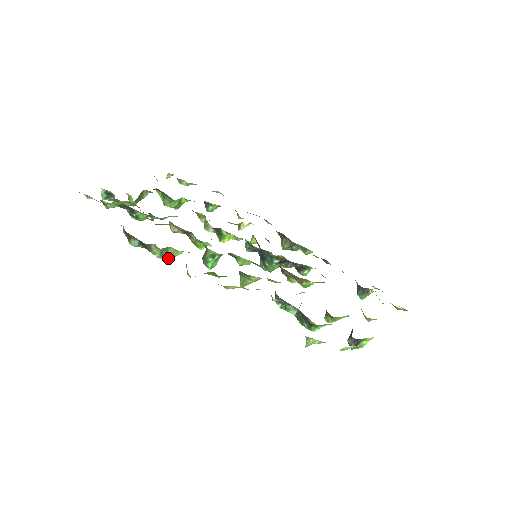
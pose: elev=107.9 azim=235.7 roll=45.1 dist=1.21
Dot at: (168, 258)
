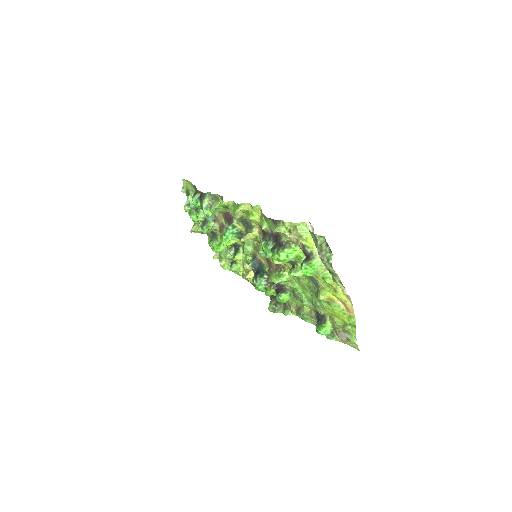
Dot at: (207, 215)
